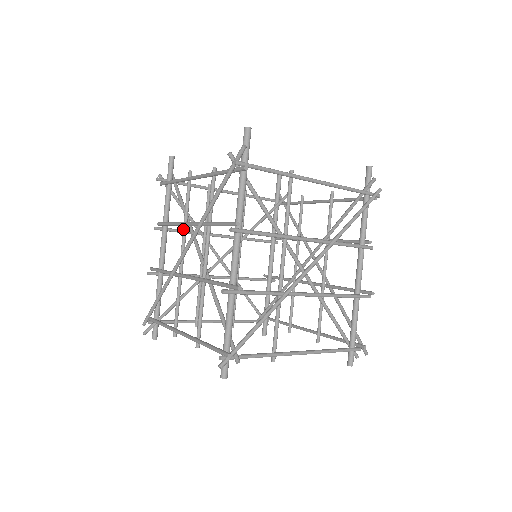
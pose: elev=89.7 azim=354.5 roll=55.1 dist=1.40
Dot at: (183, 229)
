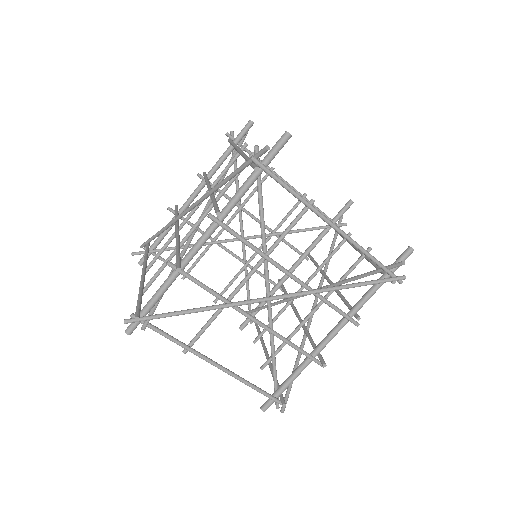
Dot at: (207, 190)
